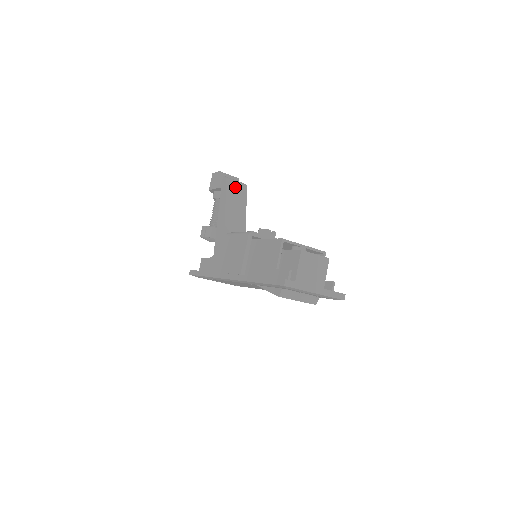
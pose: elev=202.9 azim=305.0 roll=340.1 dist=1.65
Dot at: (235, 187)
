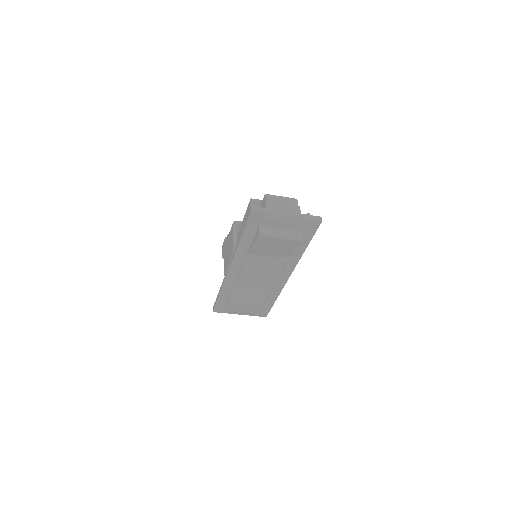
Dot at: occluded
